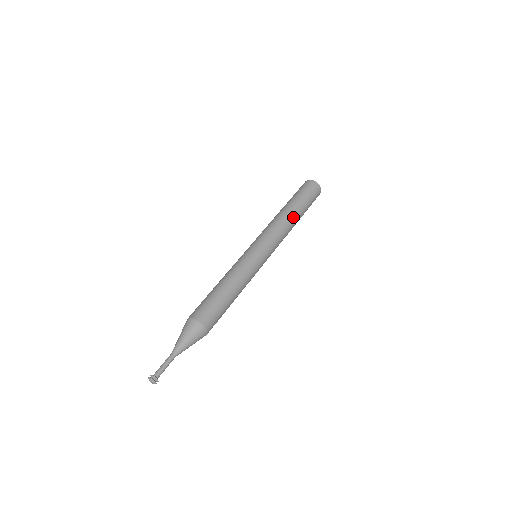
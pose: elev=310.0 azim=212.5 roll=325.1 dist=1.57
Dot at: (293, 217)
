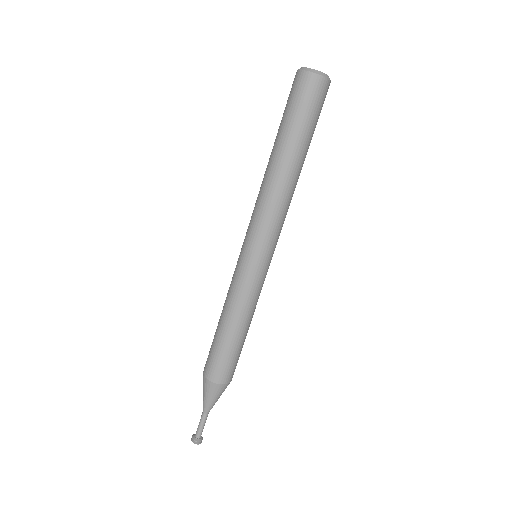
Dot at: (299, 175)
